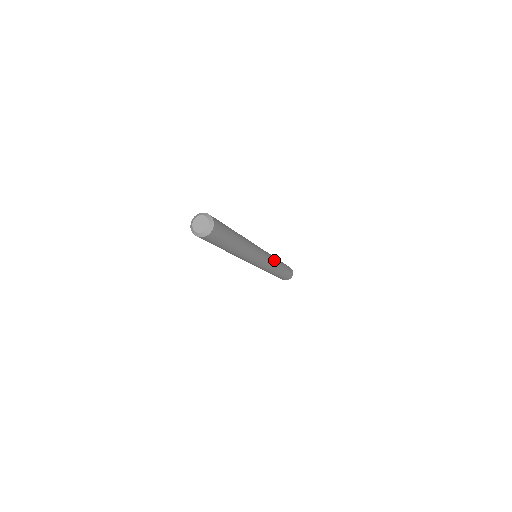
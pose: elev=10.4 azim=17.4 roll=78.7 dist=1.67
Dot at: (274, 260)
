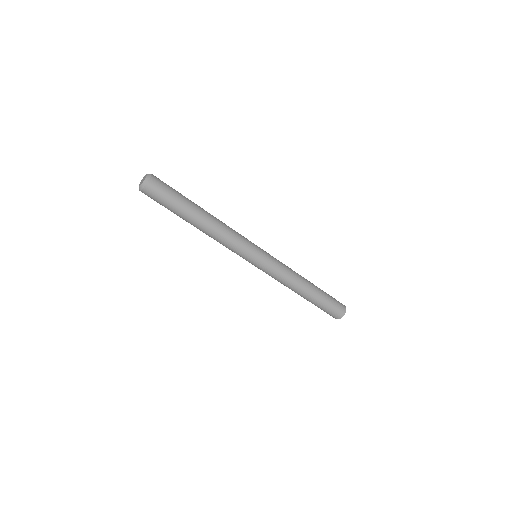
Dot at: (288, 267)
